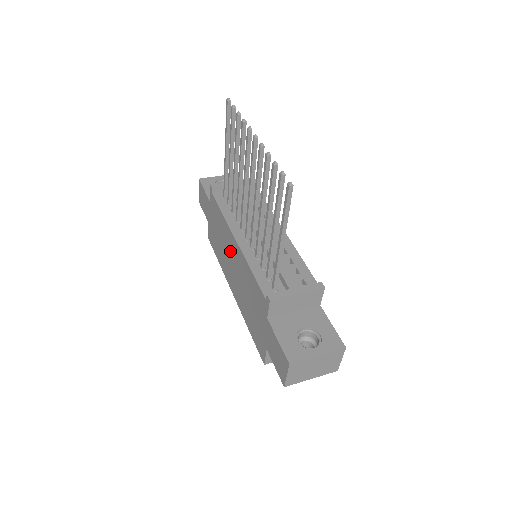
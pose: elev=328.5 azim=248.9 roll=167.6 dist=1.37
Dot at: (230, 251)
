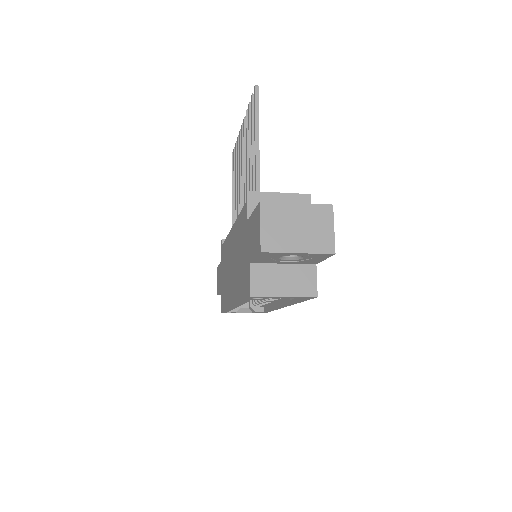
Dot at: (230, 257)
